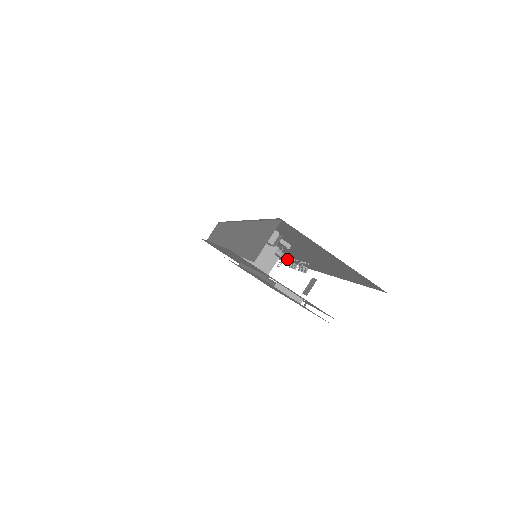
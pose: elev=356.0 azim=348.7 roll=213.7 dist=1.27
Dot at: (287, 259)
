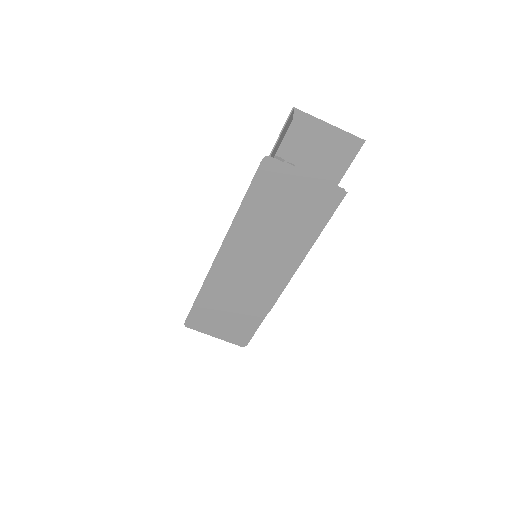
Dot at: occluded
